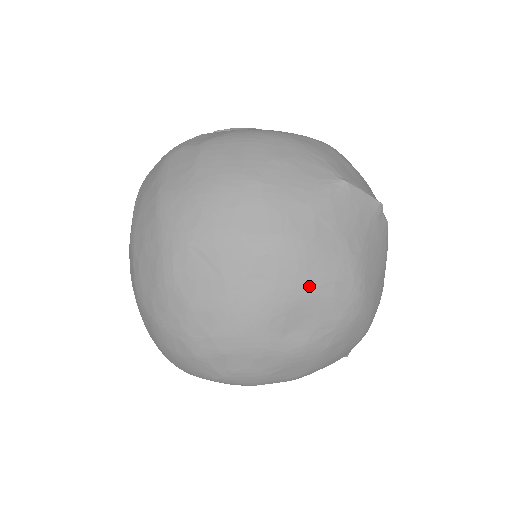
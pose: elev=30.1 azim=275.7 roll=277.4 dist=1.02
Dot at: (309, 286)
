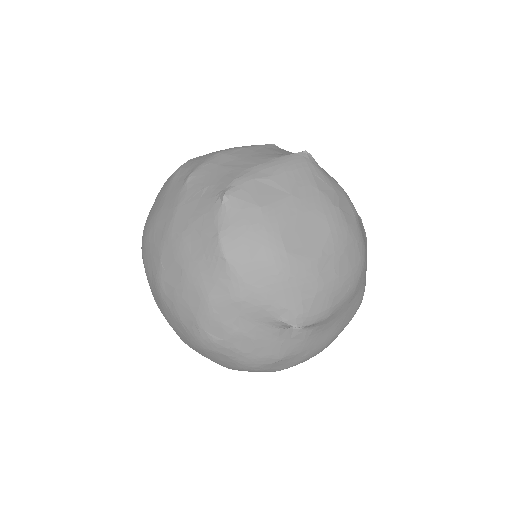
Dot at: occluded
